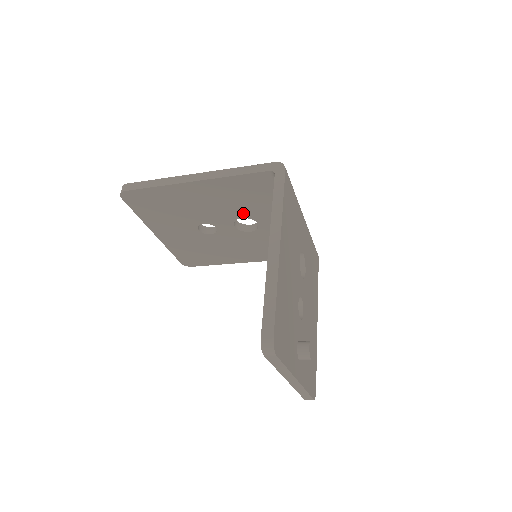
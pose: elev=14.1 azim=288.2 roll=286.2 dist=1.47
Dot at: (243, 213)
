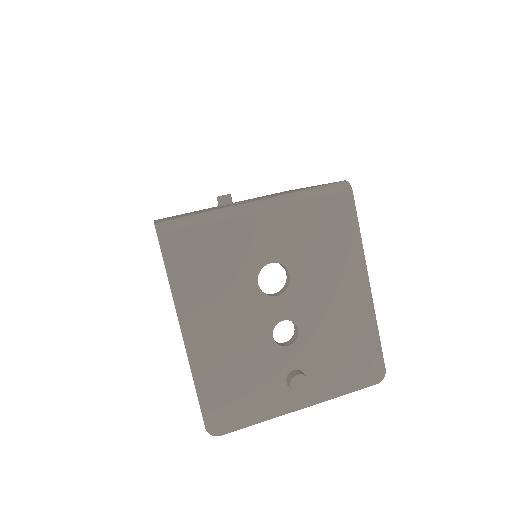
Dot at: occluded
